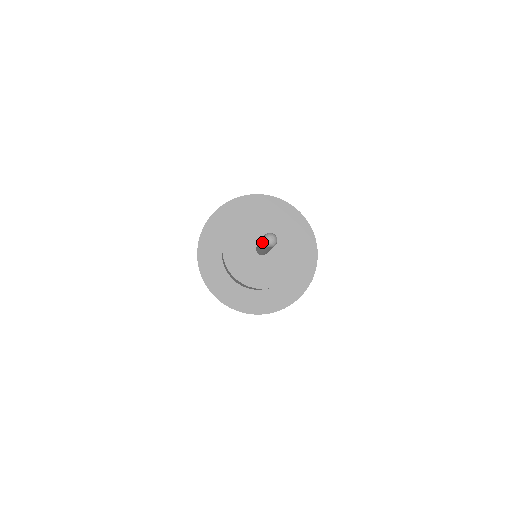
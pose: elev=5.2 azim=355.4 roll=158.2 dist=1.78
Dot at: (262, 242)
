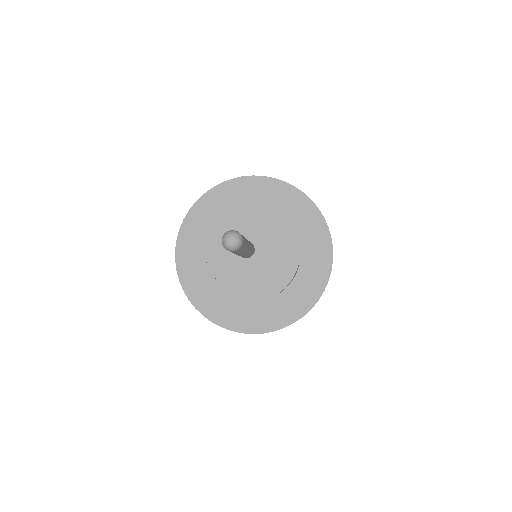
Dot at: occluded
